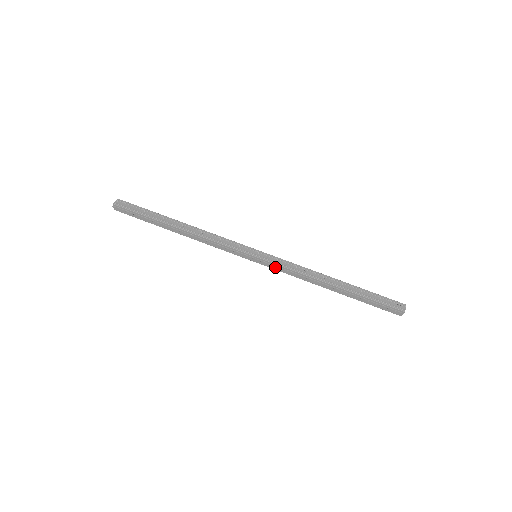
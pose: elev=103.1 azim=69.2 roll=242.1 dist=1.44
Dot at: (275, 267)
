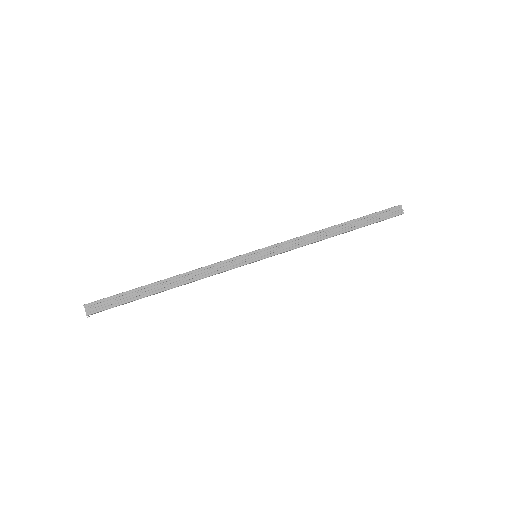
Dot at: (279, 253)
